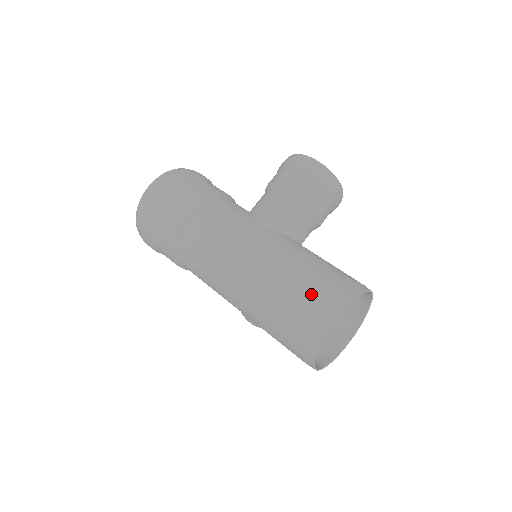
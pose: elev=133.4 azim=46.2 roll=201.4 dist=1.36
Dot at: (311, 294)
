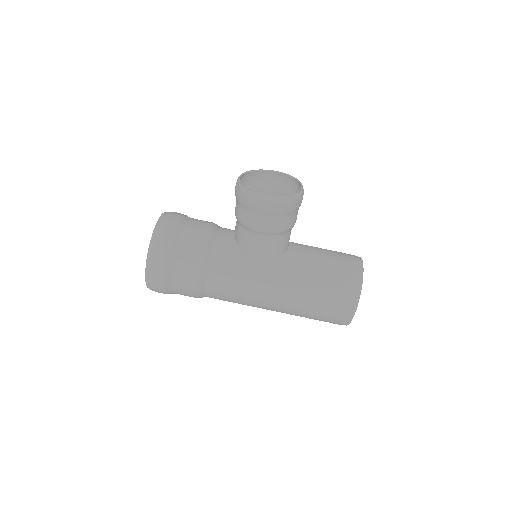
Dot at: (330, 308)
